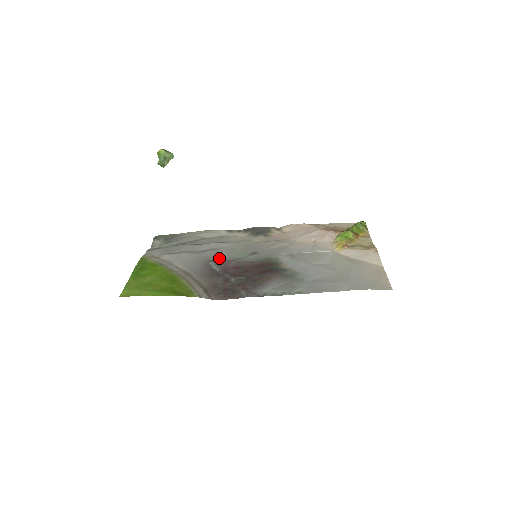
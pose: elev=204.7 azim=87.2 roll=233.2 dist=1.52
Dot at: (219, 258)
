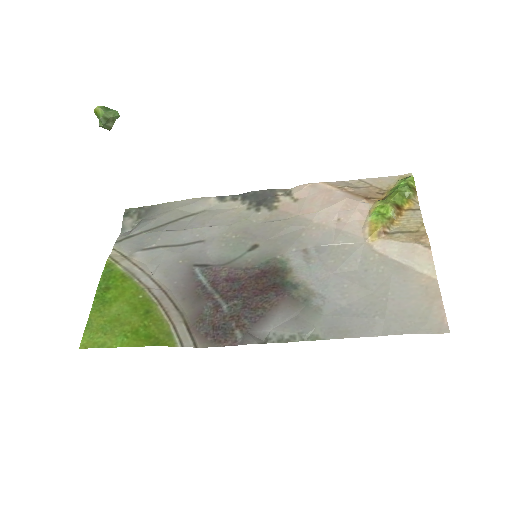
Dot at: (207, 260)
